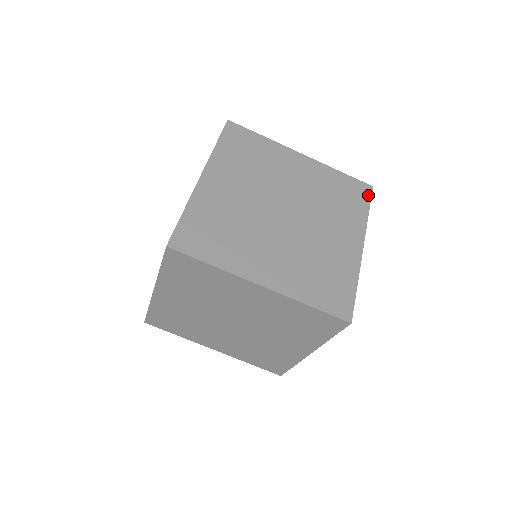
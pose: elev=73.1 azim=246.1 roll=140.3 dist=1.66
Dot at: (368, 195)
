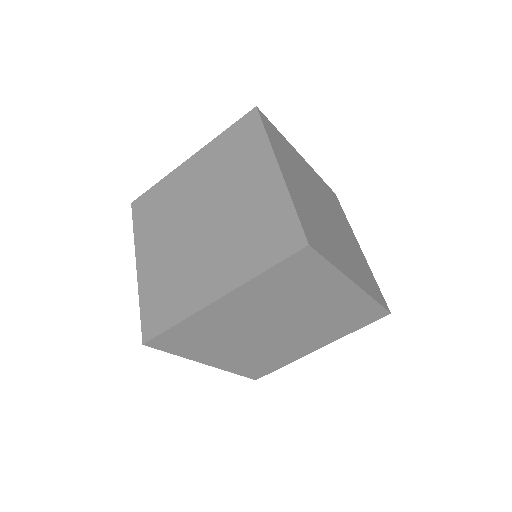
Dot at: (338, 201)
